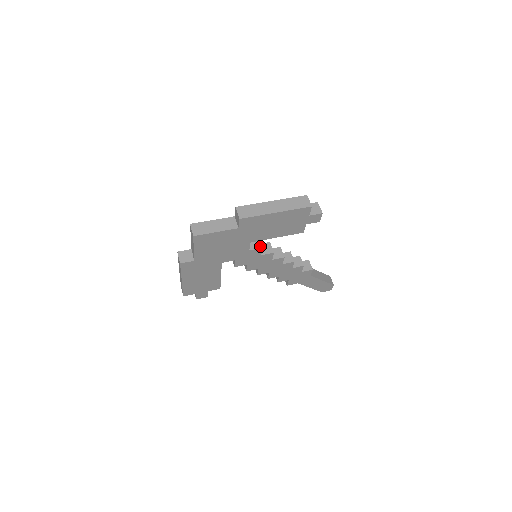
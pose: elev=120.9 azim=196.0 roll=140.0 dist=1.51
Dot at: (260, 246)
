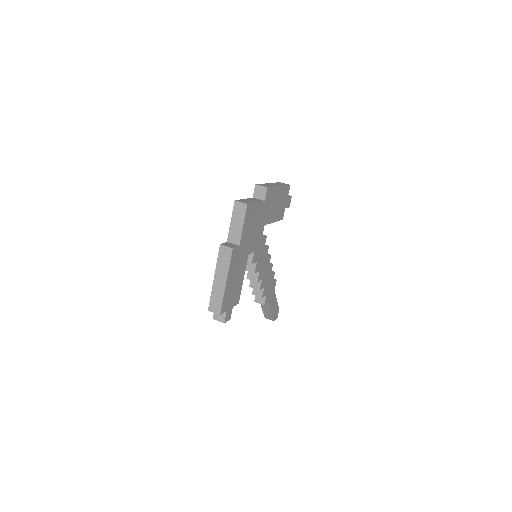
Dot at: (264, 235)
